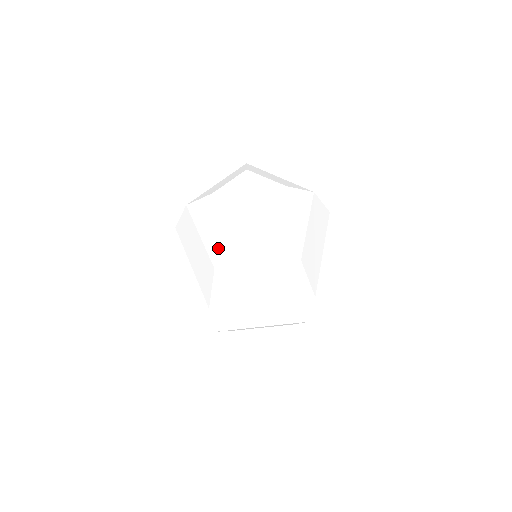
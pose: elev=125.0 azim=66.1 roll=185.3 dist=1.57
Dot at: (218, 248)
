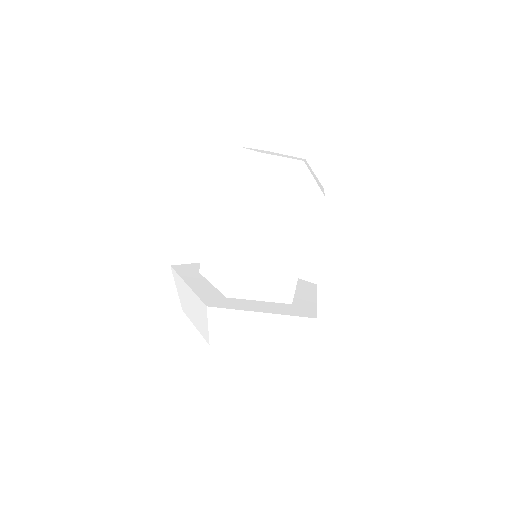
Dot at: (246, 168)
